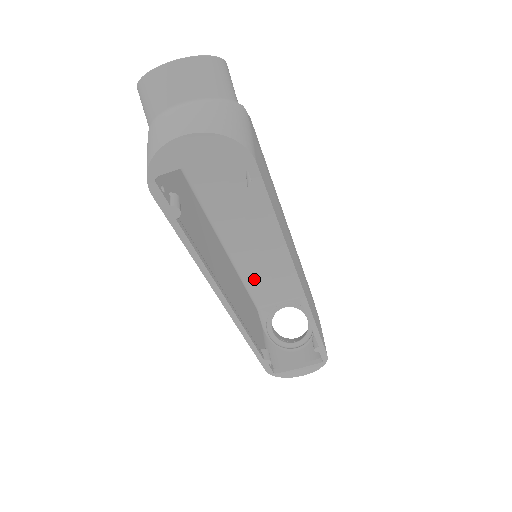
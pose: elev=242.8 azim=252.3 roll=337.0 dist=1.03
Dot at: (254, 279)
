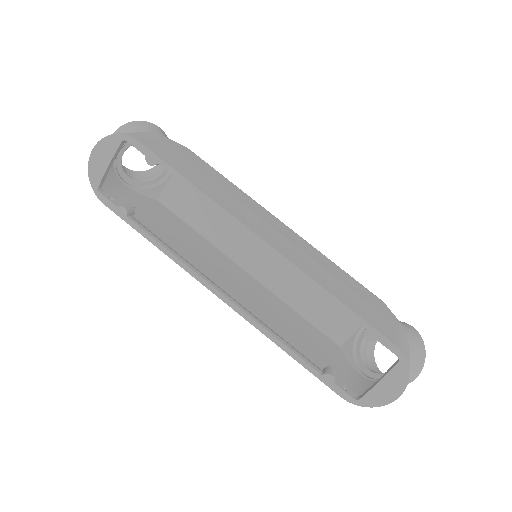
Dot at: (306, 304)
